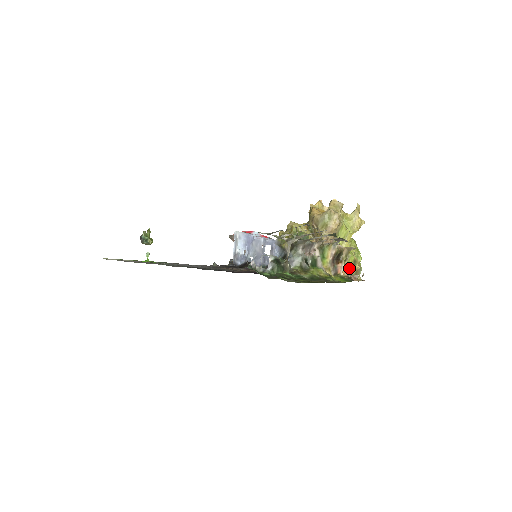
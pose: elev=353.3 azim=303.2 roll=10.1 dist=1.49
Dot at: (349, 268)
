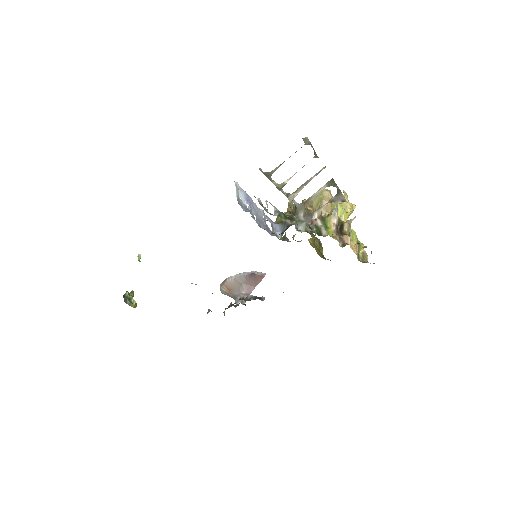
Dot at: (355, 246)
